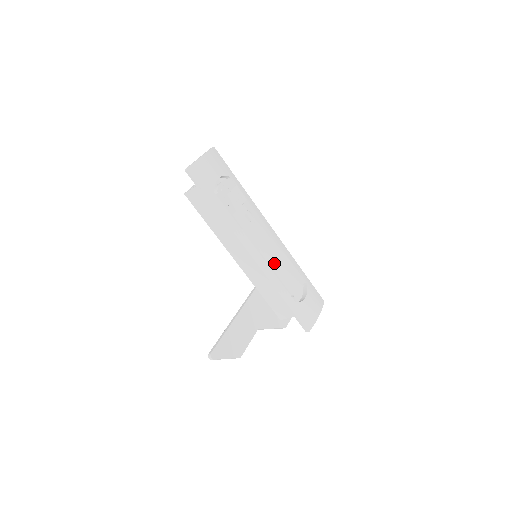
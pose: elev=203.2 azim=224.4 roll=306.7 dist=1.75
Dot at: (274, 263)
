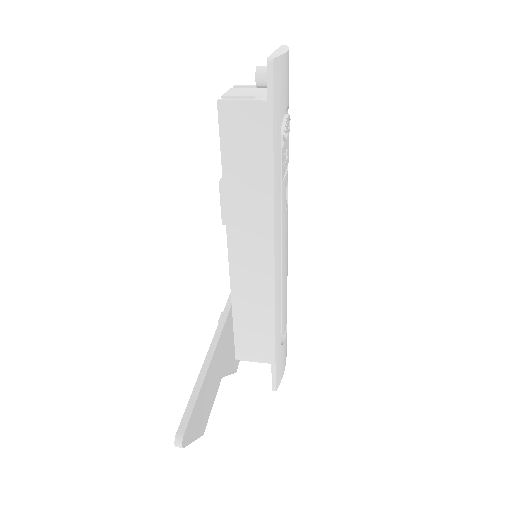
Dot at: (284, 279)
